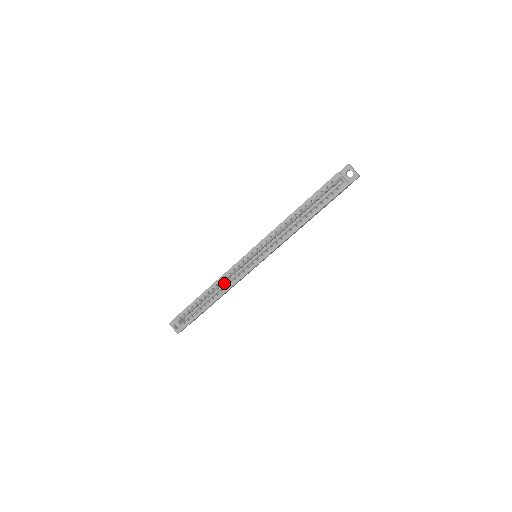
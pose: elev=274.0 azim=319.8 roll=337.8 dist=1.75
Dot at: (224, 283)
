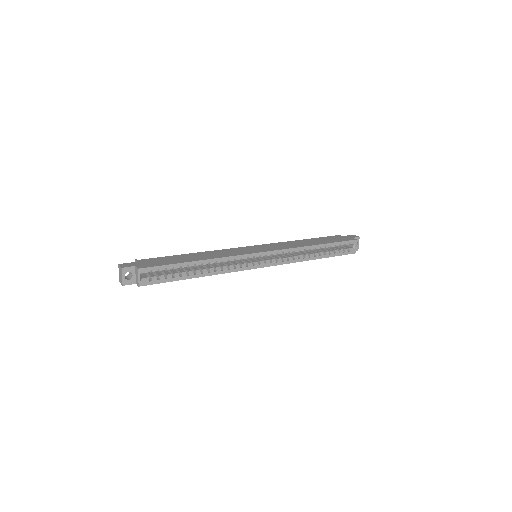
Dot at: occluded
